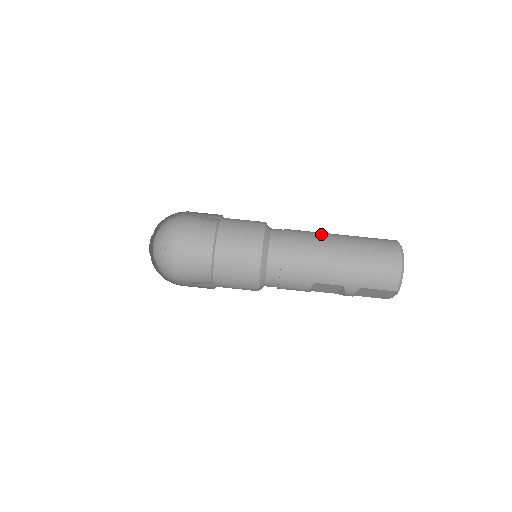
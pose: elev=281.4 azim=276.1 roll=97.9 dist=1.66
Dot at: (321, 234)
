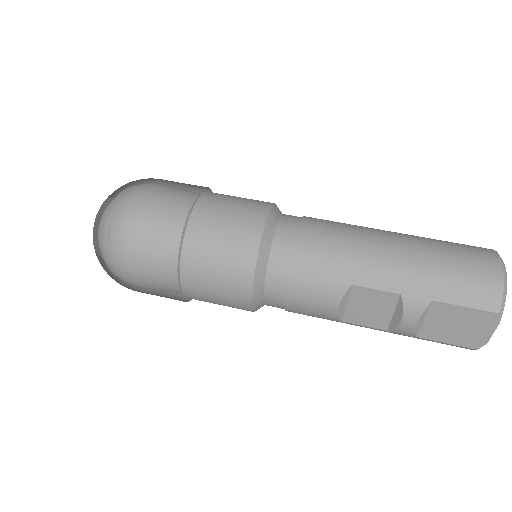
Dot at: occluded
